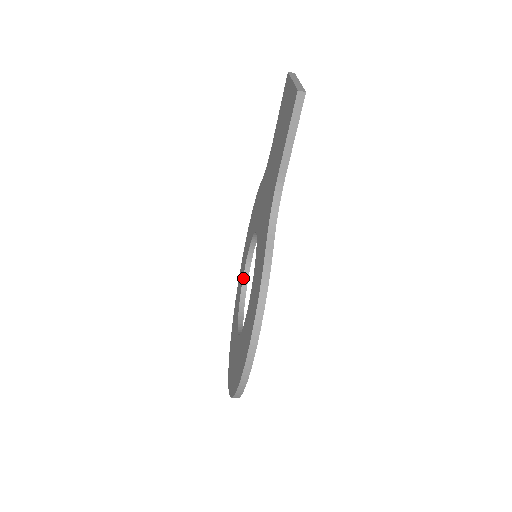
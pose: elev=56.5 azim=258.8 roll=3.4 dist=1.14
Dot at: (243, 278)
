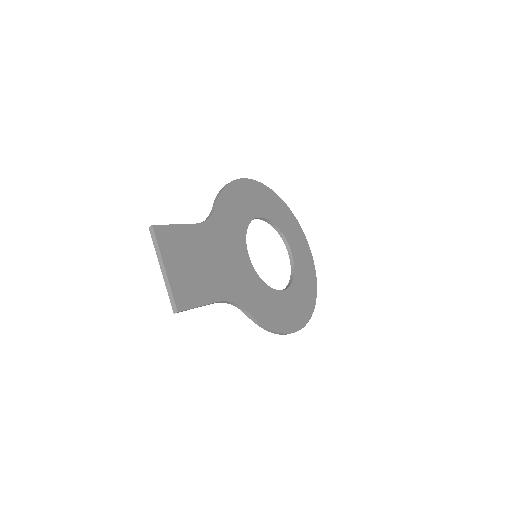
Dot at: occluded
